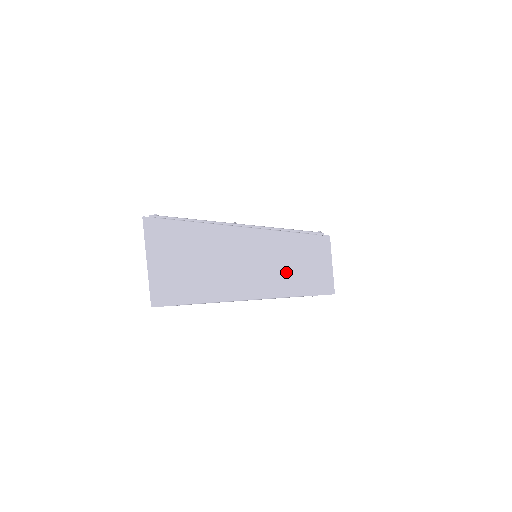
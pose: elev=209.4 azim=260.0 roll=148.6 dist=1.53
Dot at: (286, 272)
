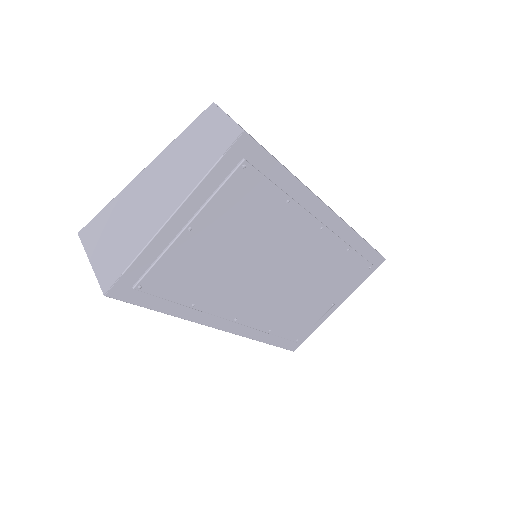
Dot at: (195, 158)
